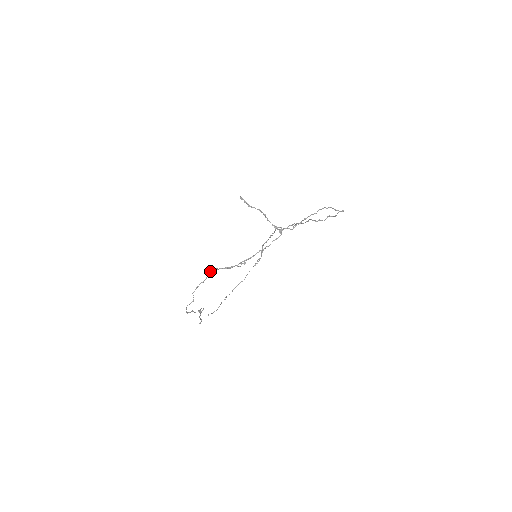
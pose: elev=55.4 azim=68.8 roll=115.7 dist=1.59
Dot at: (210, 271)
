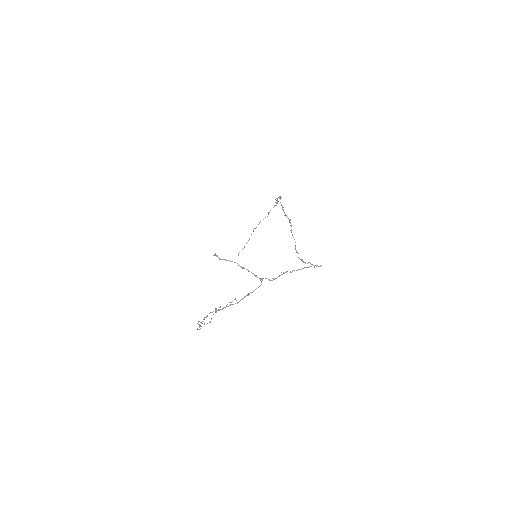
Dot at: (204, 317)
